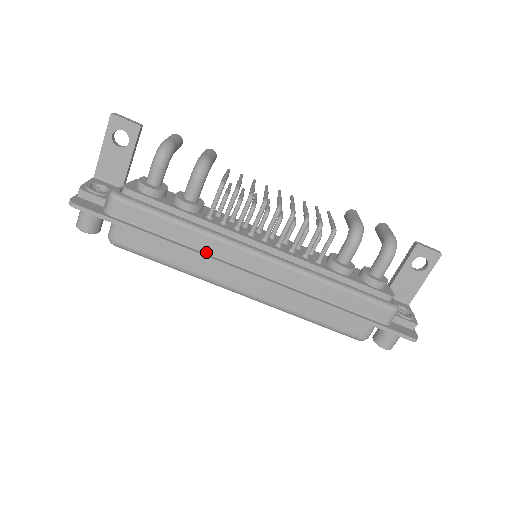
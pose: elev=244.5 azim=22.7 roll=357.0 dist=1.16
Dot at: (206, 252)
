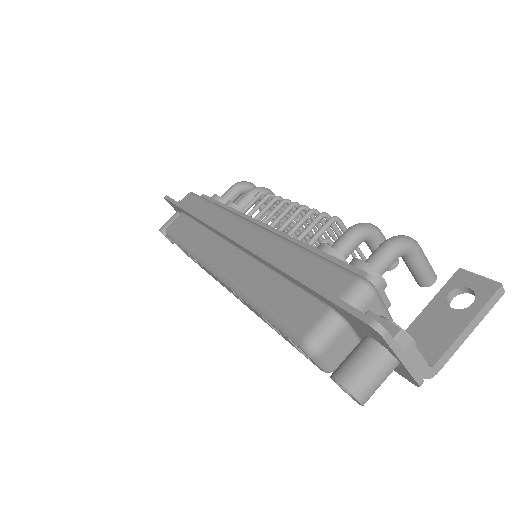
Dot at: (212, 222)
